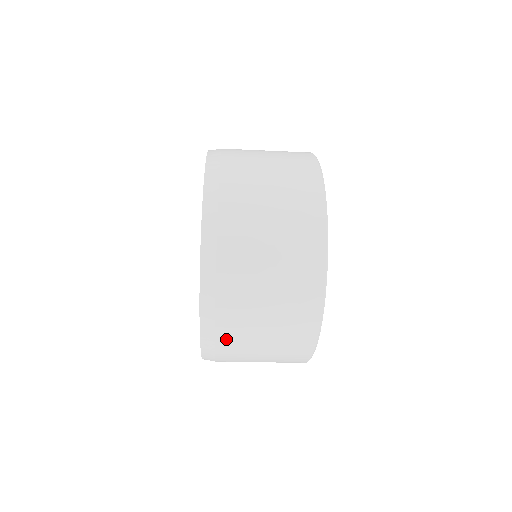
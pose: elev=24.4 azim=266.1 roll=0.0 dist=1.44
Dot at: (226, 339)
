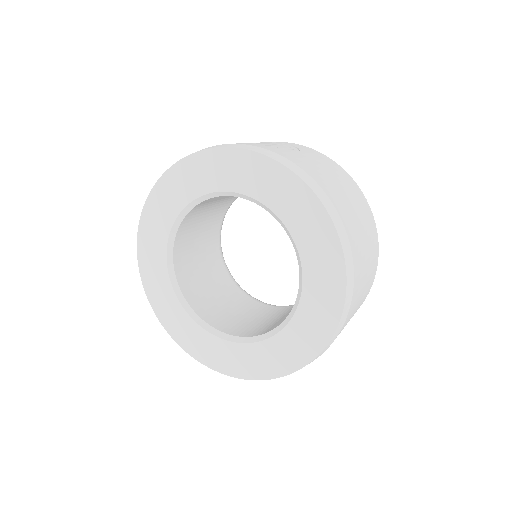
Dot at: occluded
